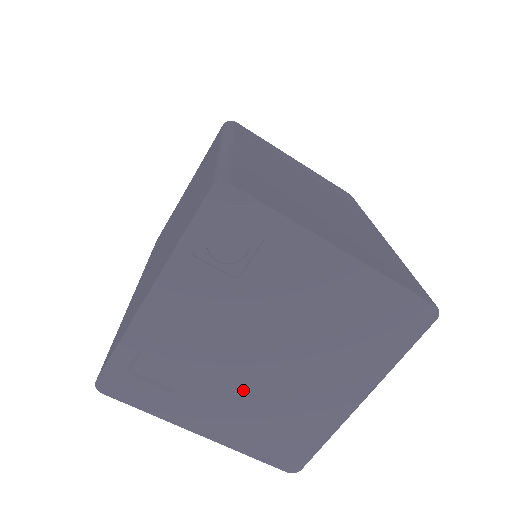
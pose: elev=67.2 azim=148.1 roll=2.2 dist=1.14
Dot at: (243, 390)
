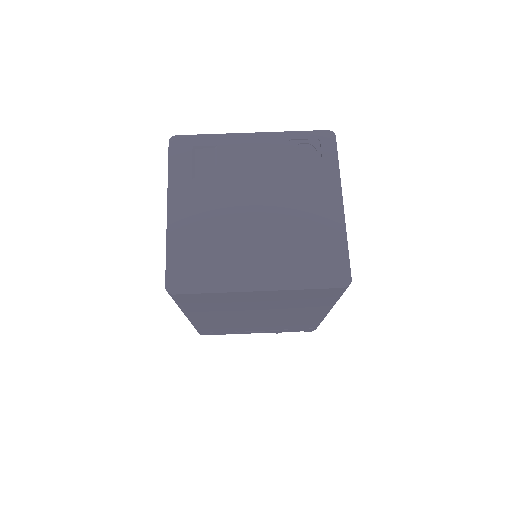
Dot at: (220, 214)
